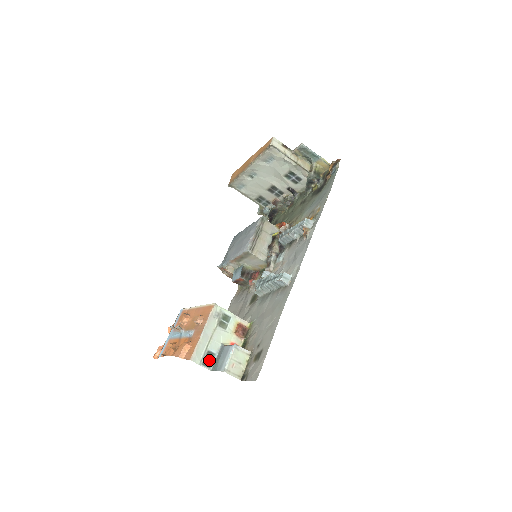
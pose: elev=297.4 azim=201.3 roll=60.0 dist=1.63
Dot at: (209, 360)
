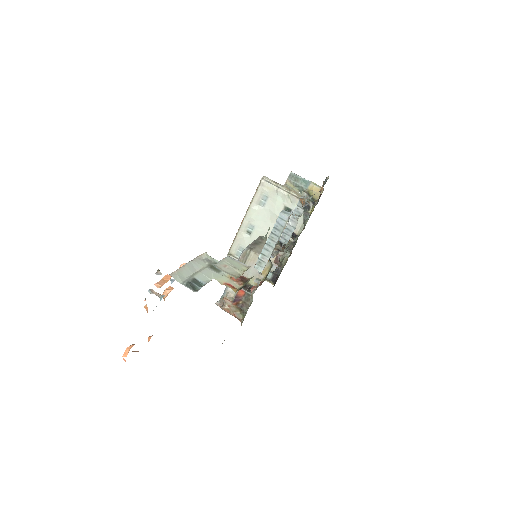
Dot at: (195, 286)
